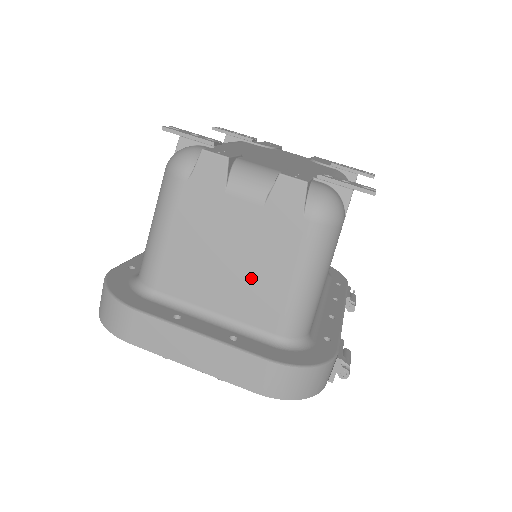
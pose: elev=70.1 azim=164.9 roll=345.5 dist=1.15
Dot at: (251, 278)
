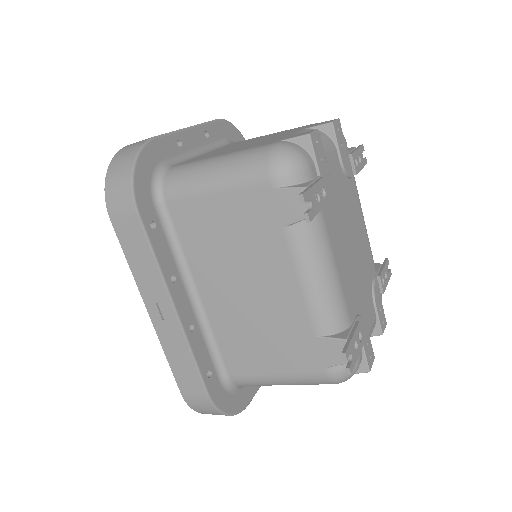
Dot at: occluded
